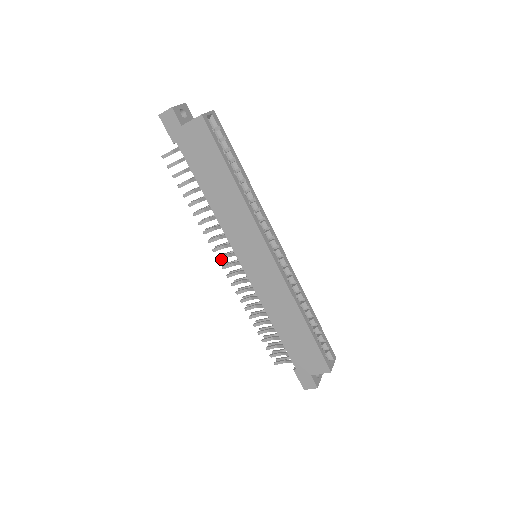
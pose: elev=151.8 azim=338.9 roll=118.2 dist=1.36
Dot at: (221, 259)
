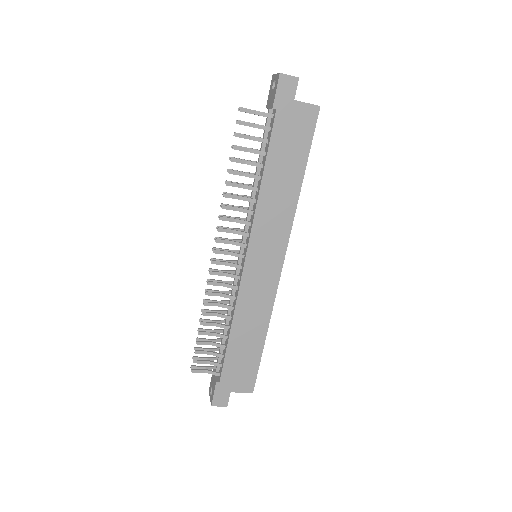
Dot at: (220, 242)
